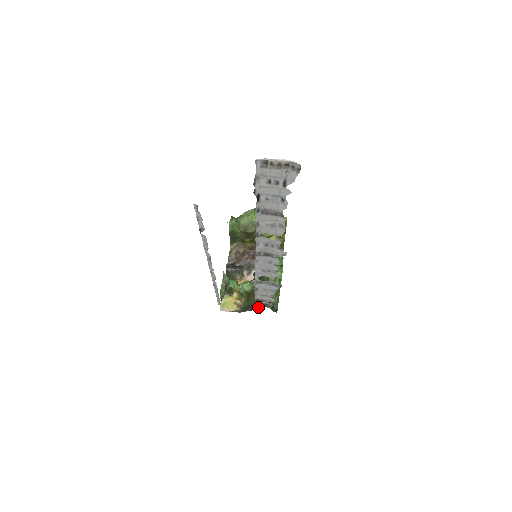
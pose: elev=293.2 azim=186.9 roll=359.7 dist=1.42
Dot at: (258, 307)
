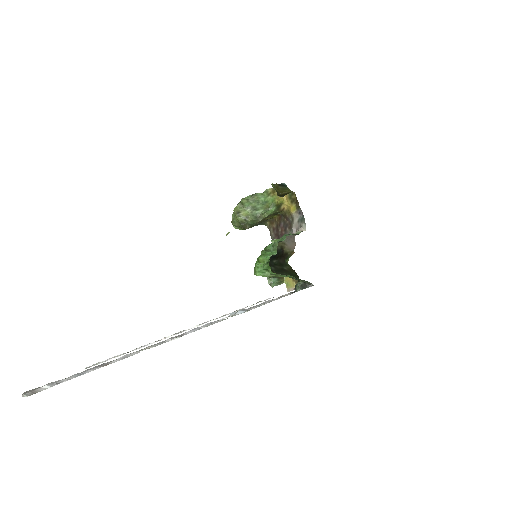
Dot at: occluded
